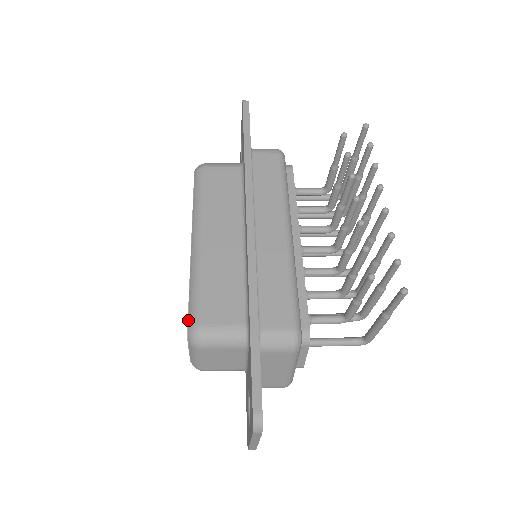
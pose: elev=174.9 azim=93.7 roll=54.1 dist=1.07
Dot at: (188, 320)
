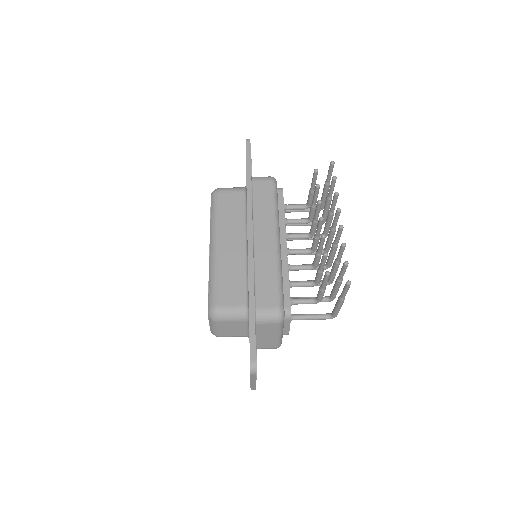
Dot at: (208, 302)
